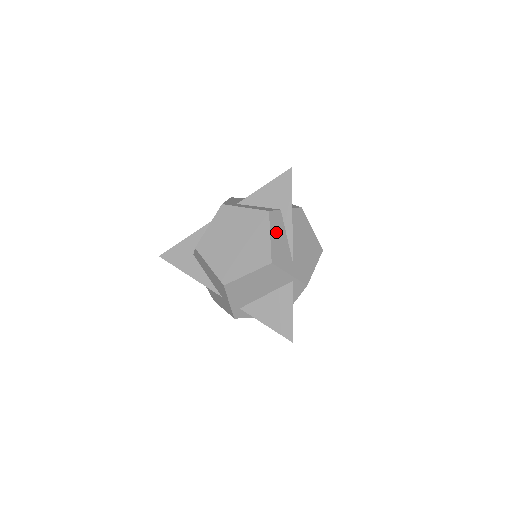
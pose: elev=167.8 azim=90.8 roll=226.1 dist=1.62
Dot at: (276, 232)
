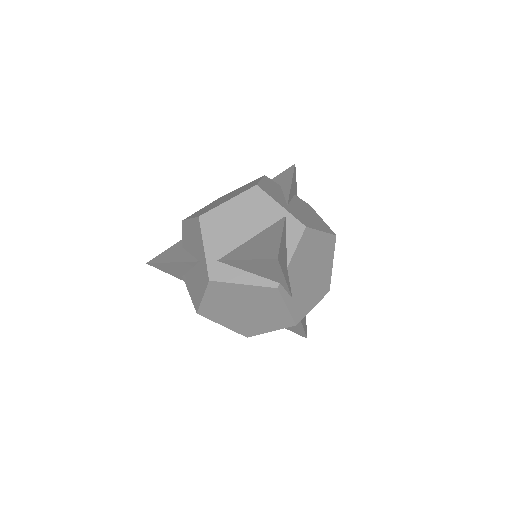
Dot at: (270, 185)
